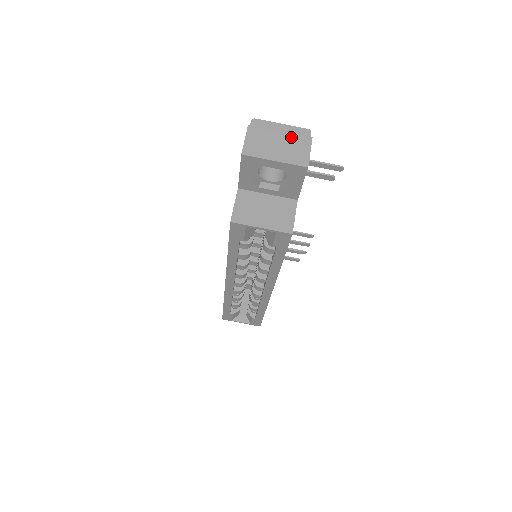
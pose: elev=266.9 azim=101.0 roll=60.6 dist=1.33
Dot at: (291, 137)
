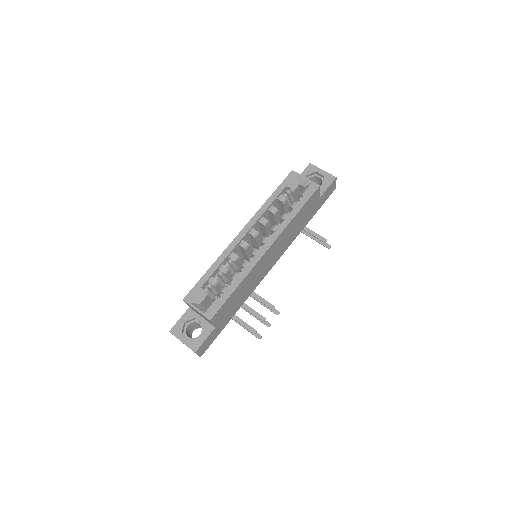
Dot at: occluded
